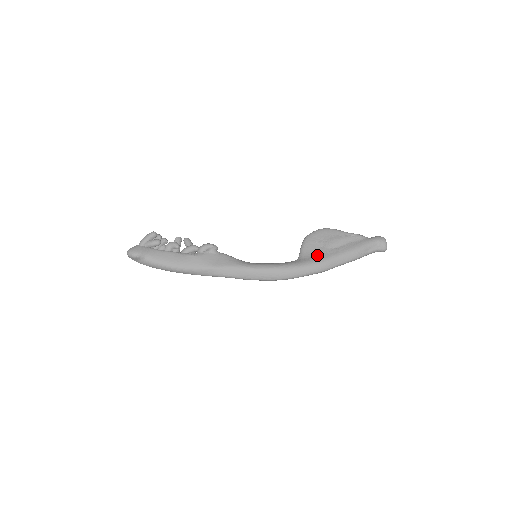
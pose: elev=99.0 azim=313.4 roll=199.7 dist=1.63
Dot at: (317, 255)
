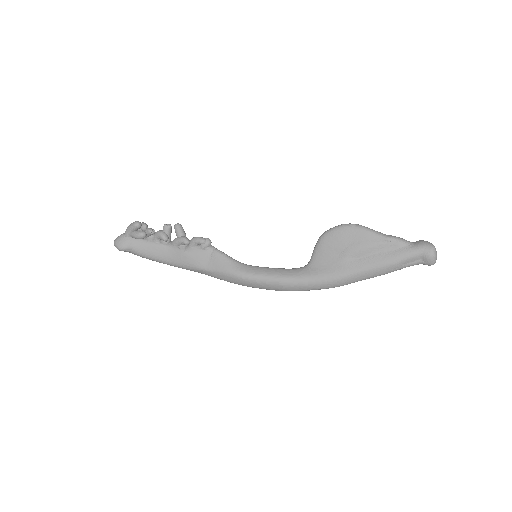
Dot at: (330, 267)
